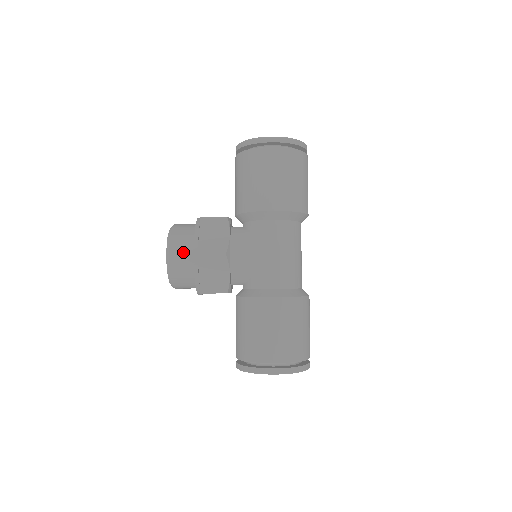
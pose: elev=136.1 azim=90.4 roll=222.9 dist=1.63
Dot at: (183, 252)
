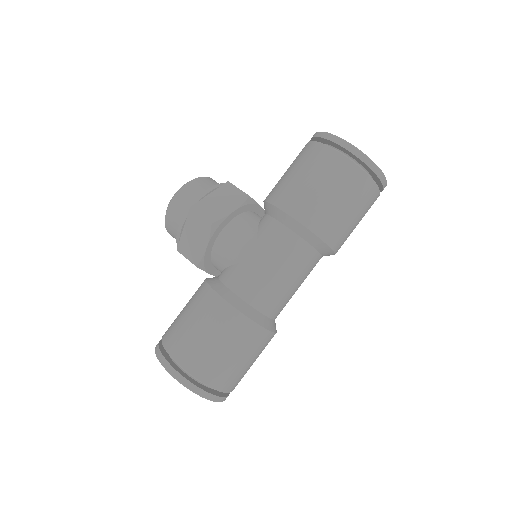
Dot at: (186, 200)
